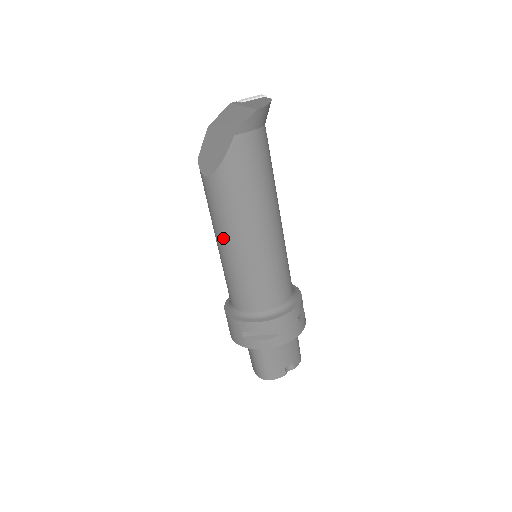
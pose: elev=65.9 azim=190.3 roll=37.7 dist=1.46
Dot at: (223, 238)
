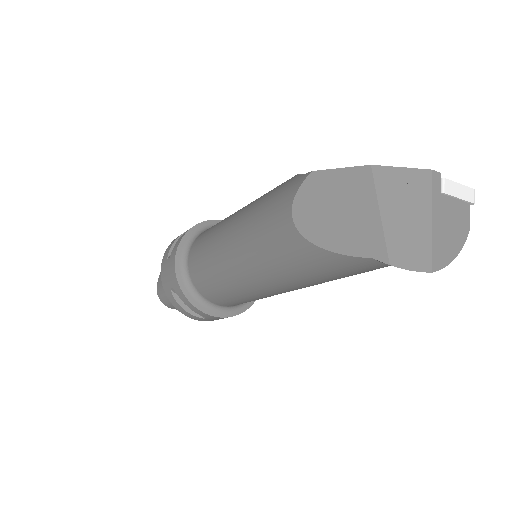
Dot at: (239, 251)
